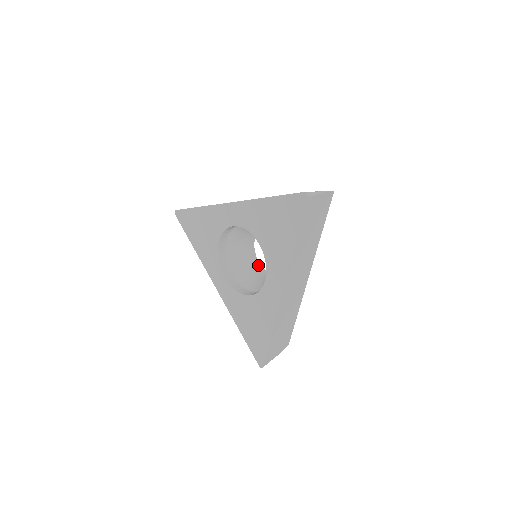
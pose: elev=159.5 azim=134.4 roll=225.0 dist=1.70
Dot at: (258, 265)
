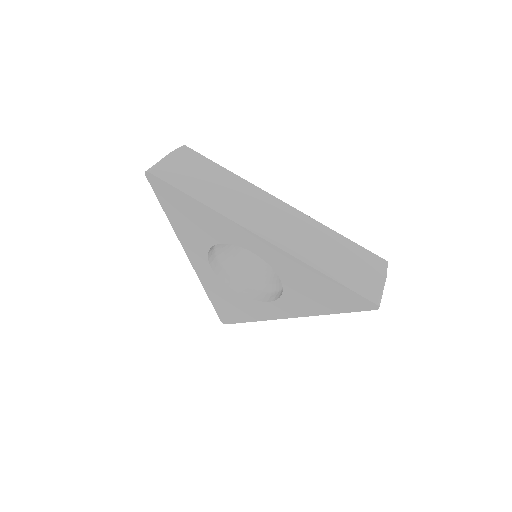
Dot at: occluded
